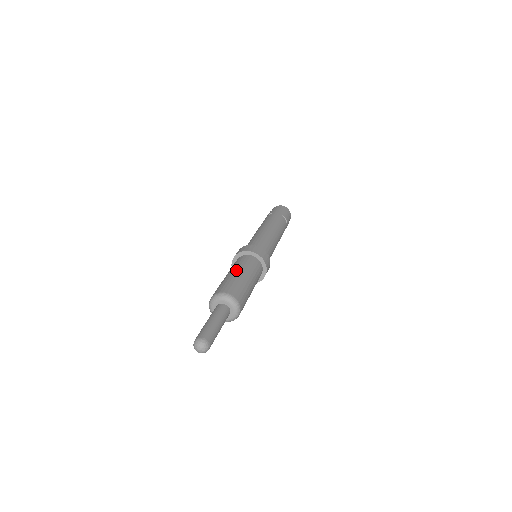
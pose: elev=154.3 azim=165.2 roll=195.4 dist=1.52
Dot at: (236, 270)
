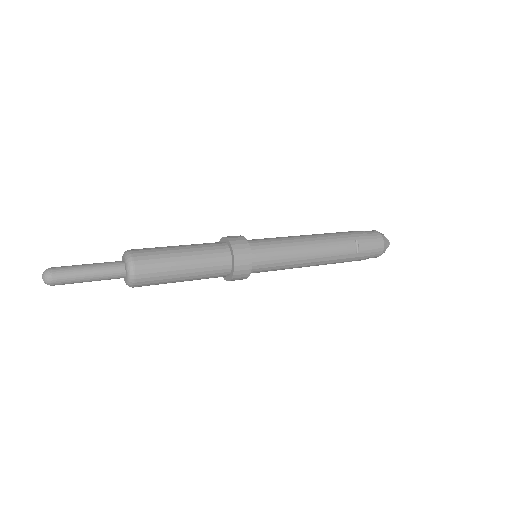
Dot at: (185, 246)
